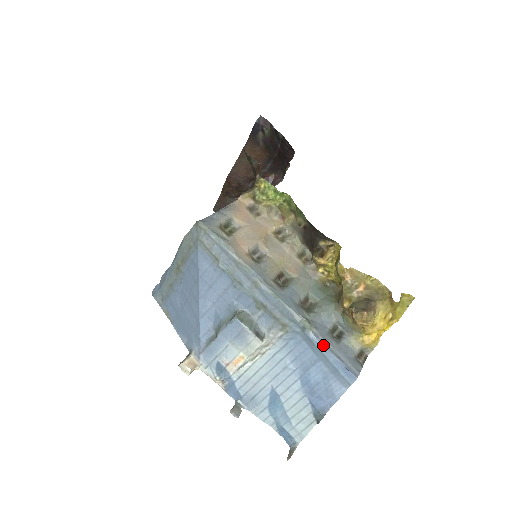
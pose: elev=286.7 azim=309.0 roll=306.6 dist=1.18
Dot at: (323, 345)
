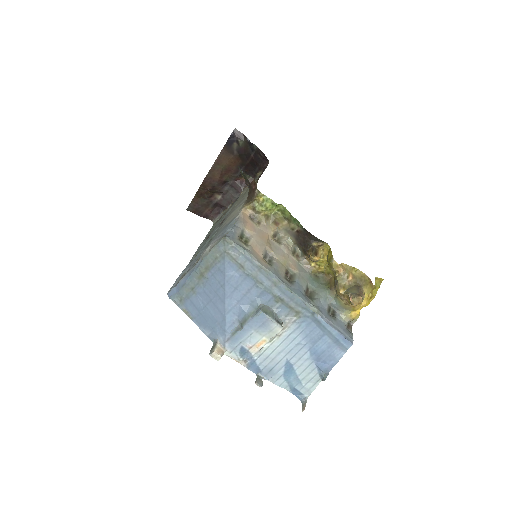
Dot at: (328, 324)
